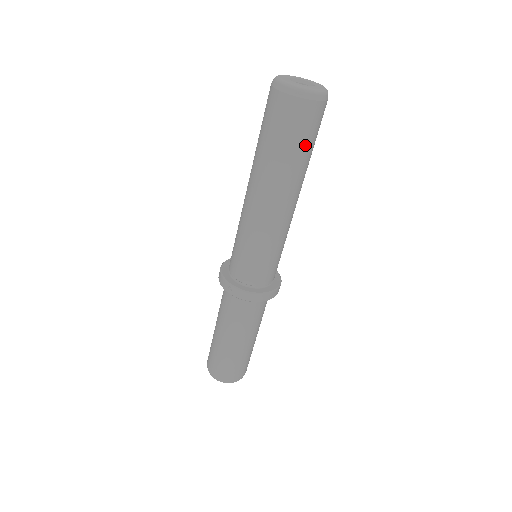
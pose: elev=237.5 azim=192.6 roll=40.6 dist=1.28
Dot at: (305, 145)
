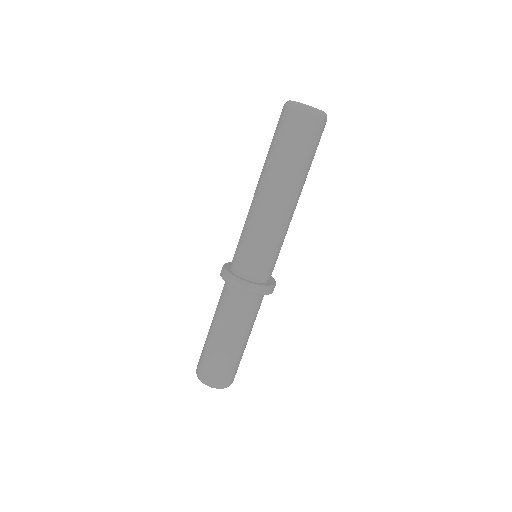
Dot at: (301, 150)
